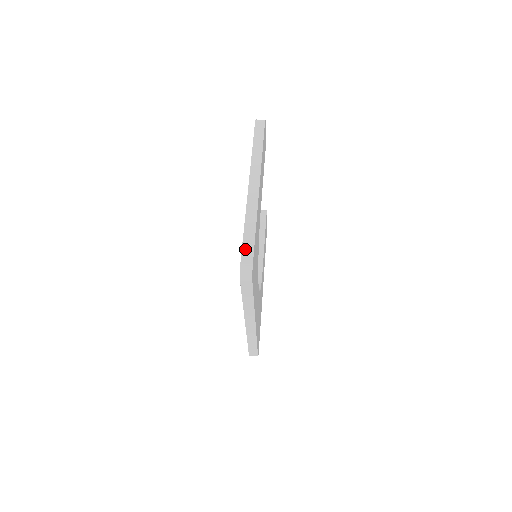
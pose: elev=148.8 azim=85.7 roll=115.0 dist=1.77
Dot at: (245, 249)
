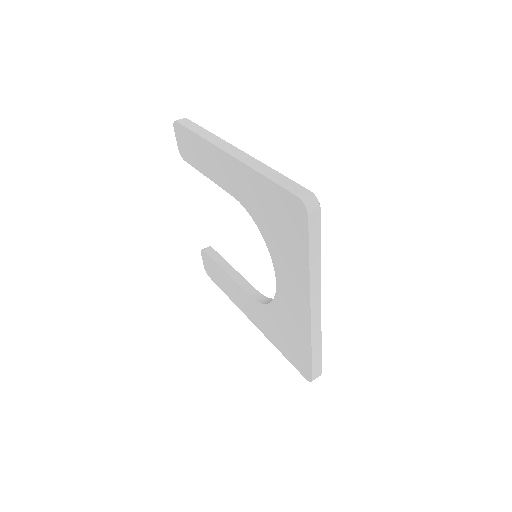
Dot at: (287, 186)
